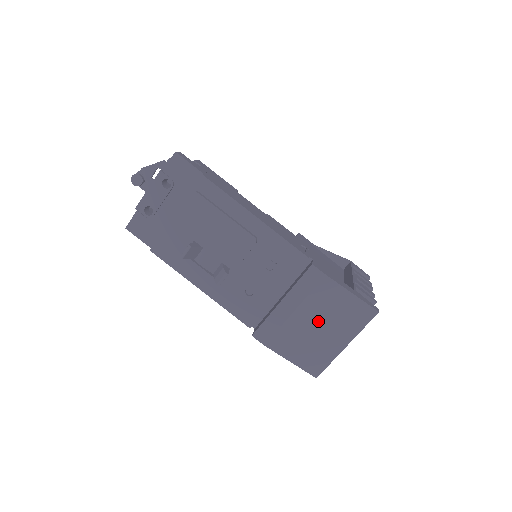
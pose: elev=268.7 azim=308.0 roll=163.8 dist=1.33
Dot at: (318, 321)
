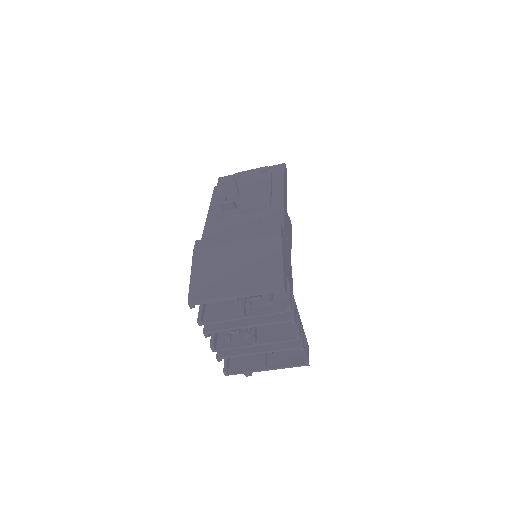
Dot at: (241, 260)
